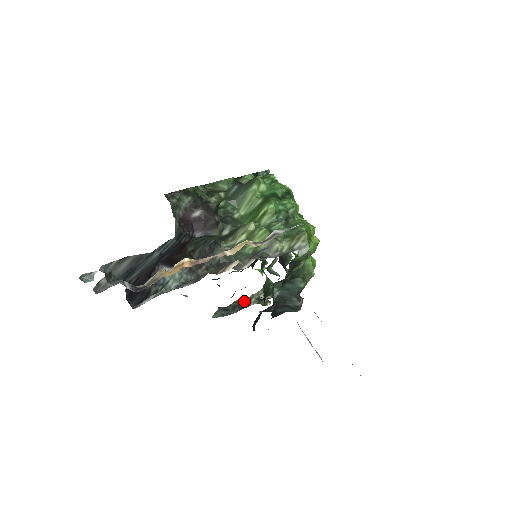
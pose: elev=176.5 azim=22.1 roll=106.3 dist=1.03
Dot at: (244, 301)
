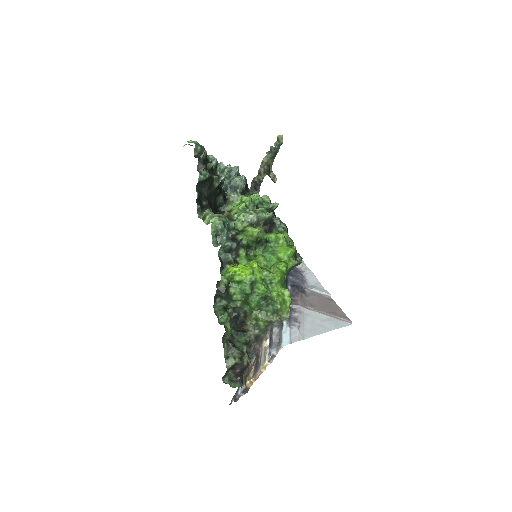
Dot at: (257, 177)
